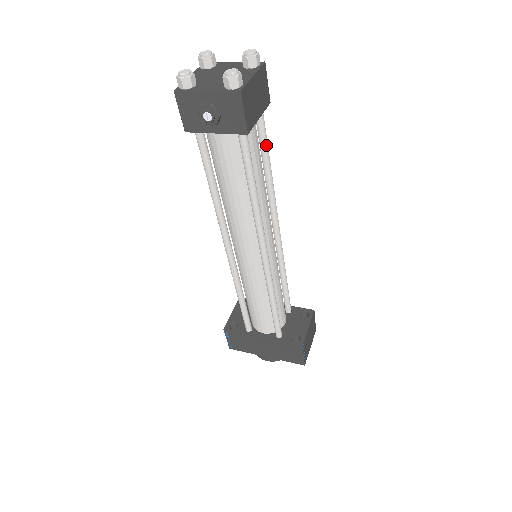
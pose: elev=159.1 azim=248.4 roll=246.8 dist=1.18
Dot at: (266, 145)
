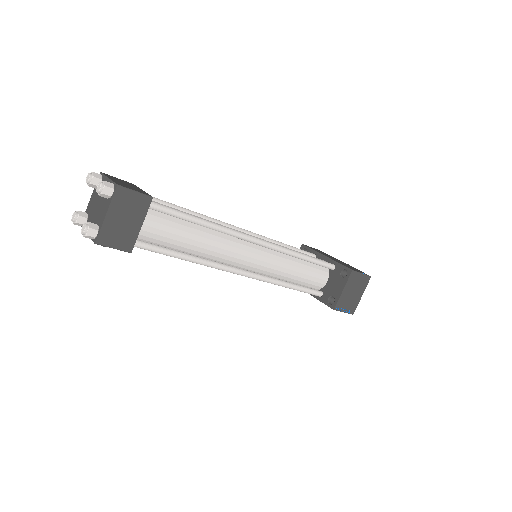
Dot at: (180, 217)
